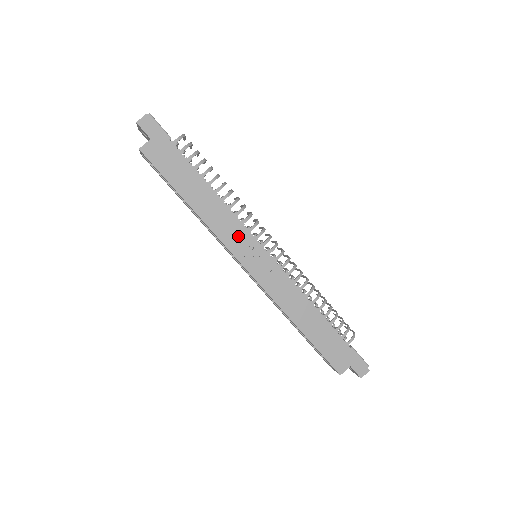
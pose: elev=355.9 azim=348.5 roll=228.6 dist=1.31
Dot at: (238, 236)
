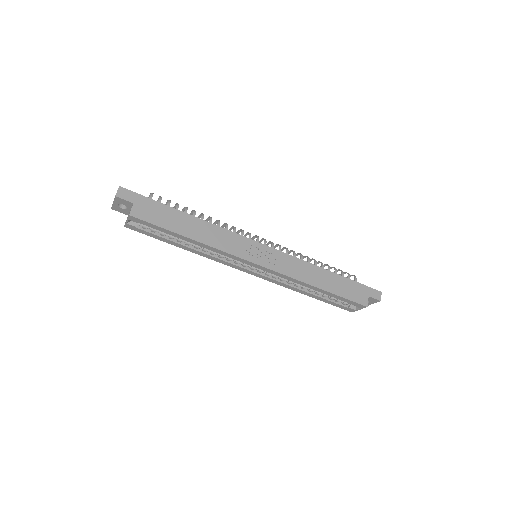
Dot at: (238, 244)
